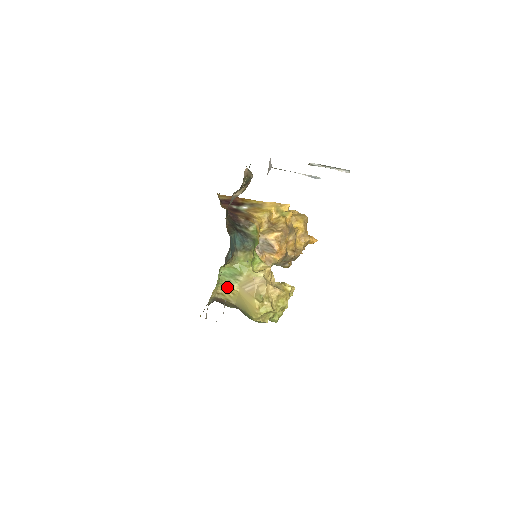
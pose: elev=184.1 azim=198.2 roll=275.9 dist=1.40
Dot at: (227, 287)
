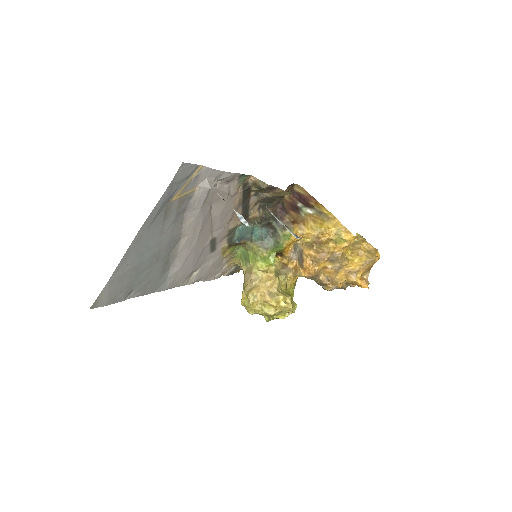
Dot at: occluded
